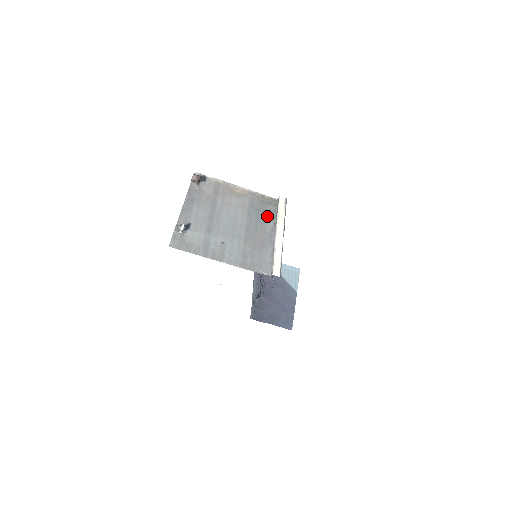
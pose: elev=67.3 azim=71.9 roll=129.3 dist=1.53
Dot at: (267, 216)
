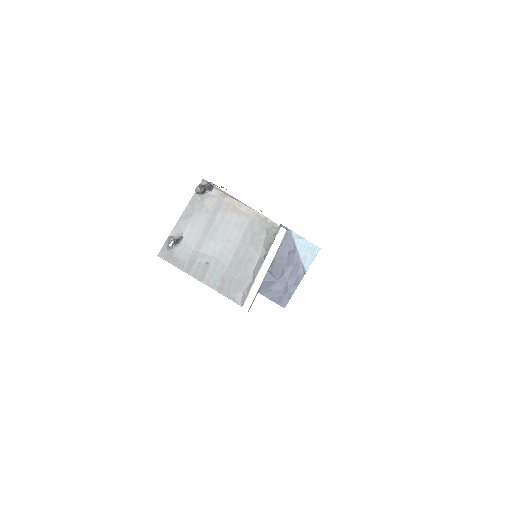
Dot at: (261, 244)
